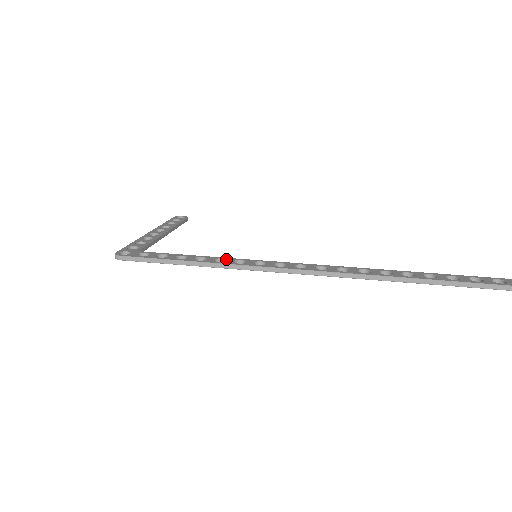
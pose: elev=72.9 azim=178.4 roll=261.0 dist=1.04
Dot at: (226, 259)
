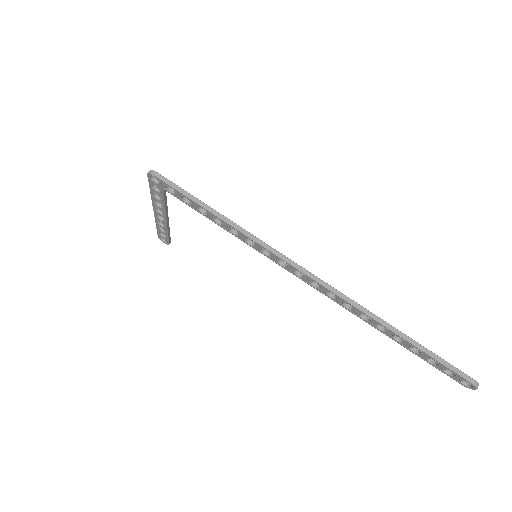
Dot at: occluded
